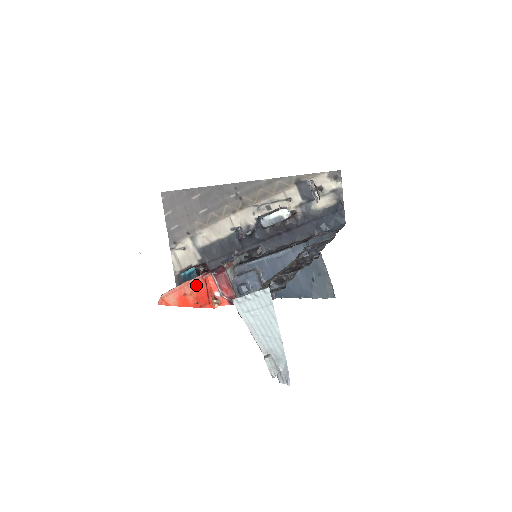
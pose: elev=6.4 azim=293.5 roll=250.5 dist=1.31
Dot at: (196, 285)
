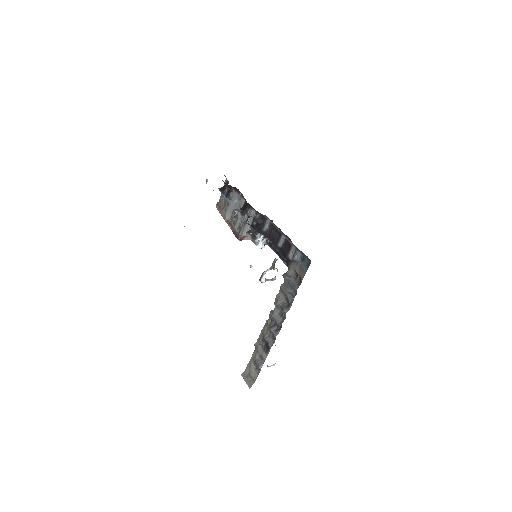
Dot at: occluded
